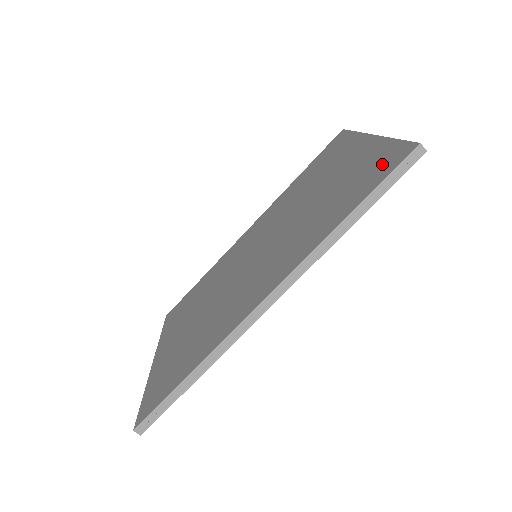
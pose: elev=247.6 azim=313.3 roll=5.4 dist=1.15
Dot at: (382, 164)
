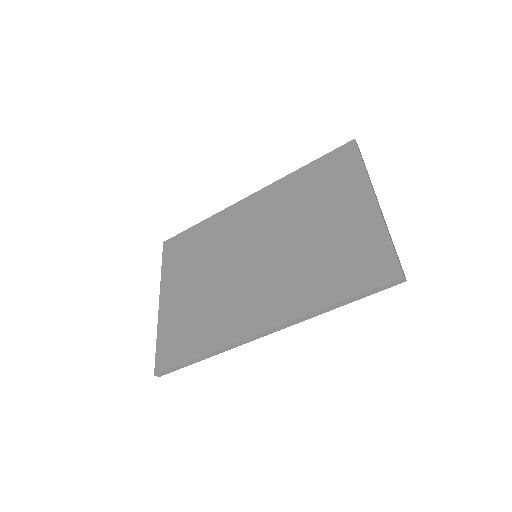
Dot at: (374, 266)
